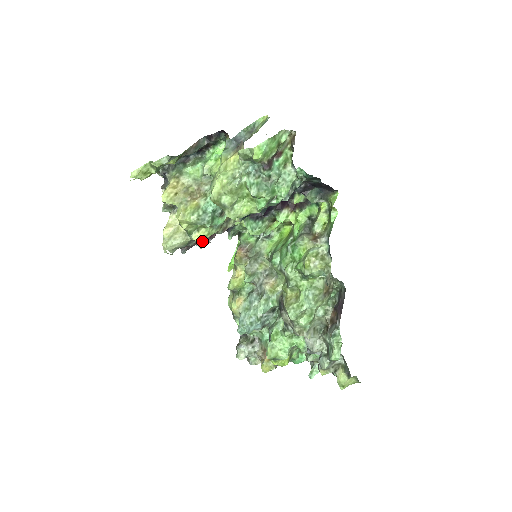
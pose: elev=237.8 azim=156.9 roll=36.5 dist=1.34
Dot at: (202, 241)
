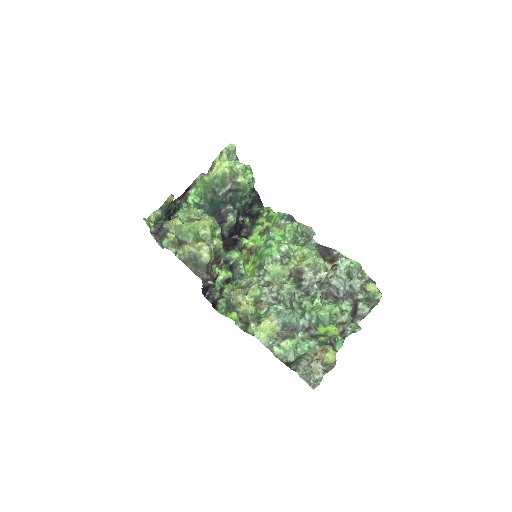
Dot at: (222, 245)
